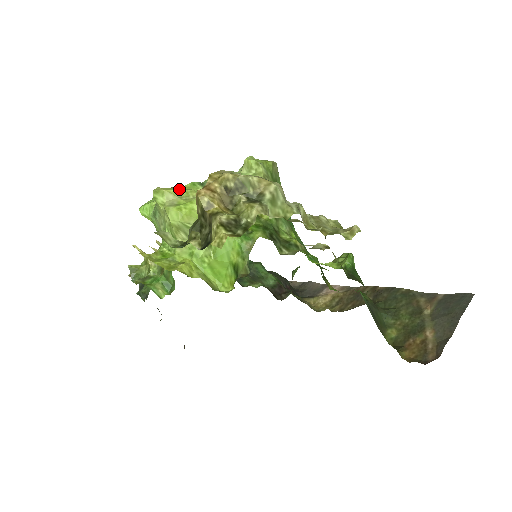
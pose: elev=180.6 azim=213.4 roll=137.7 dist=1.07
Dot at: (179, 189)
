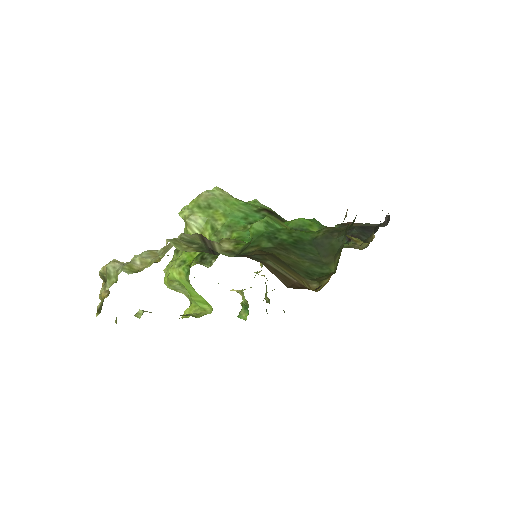
Dot at: occluded
